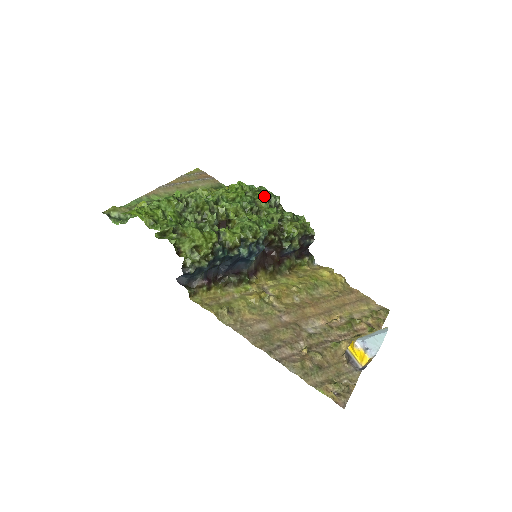
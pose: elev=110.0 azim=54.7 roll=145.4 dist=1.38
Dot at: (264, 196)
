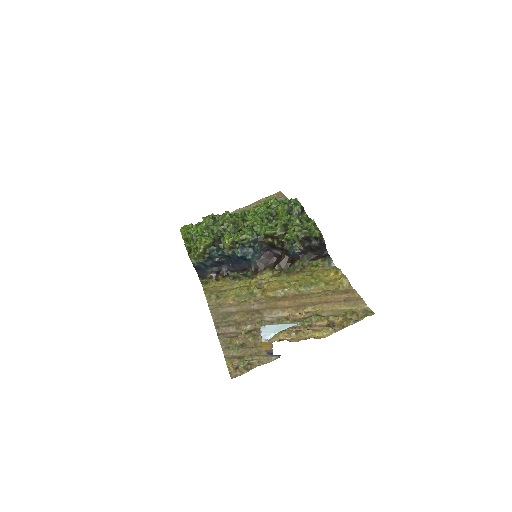
Dot at: (284, 206)
